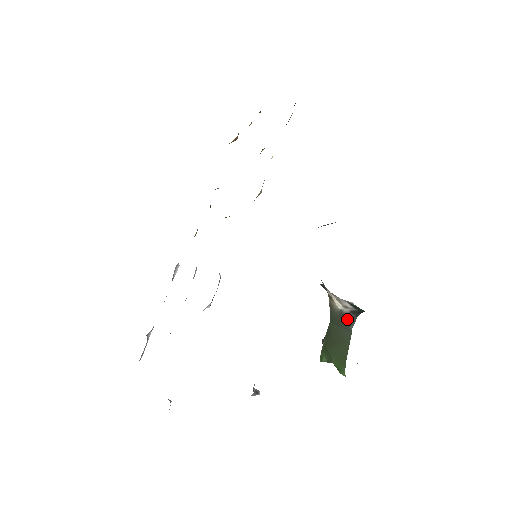
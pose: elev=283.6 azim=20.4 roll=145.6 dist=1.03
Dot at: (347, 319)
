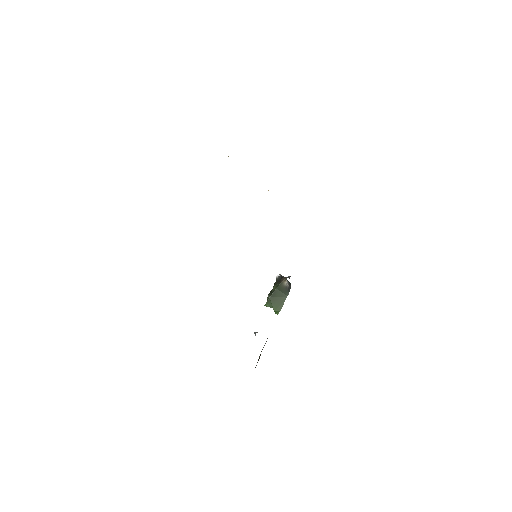
Dot at: (288, 290)
